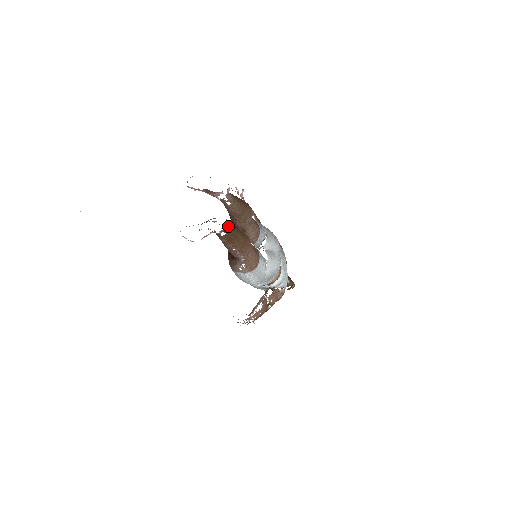
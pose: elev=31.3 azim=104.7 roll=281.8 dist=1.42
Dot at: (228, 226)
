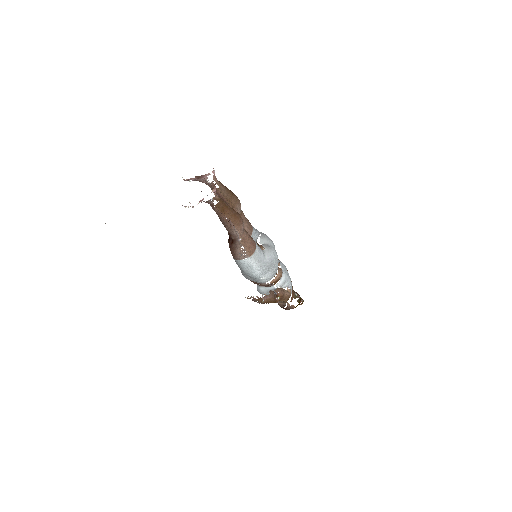
Dot at: (218, 196)
